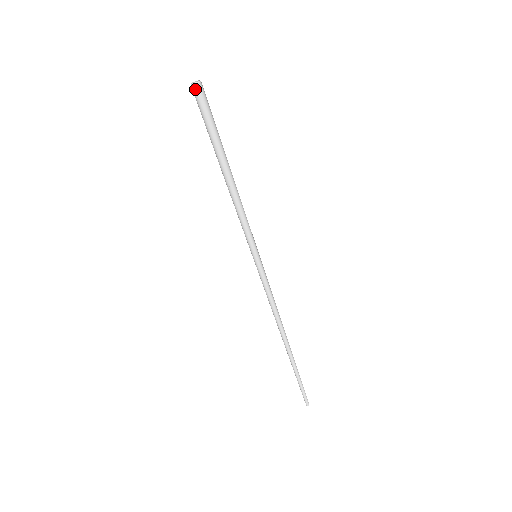
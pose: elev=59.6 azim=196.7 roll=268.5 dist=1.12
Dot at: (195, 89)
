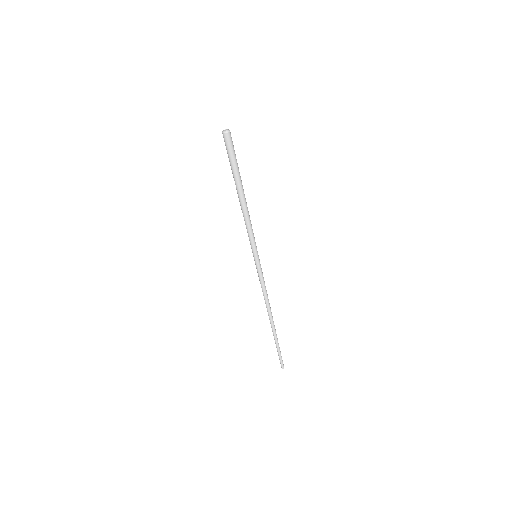
Dot at: (226, 136)
